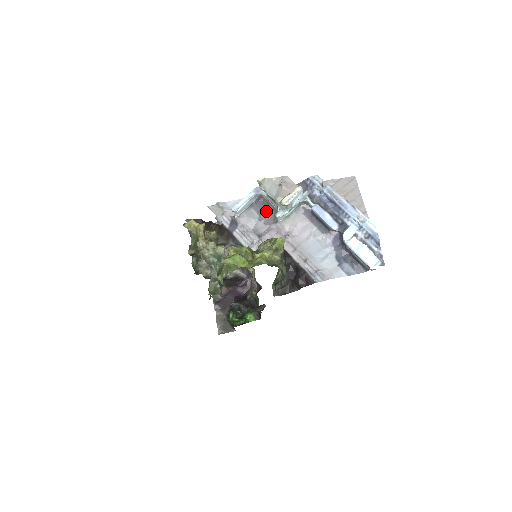
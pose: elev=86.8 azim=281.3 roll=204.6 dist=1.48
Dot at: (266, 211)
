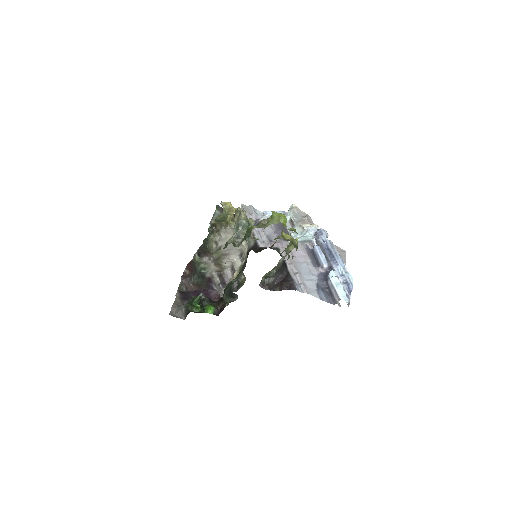
Dot at: occluded
